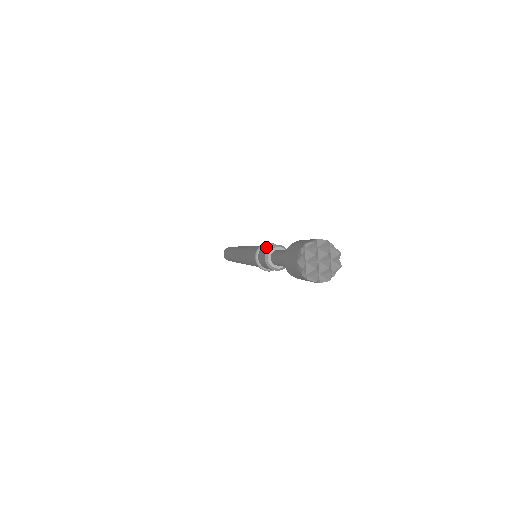
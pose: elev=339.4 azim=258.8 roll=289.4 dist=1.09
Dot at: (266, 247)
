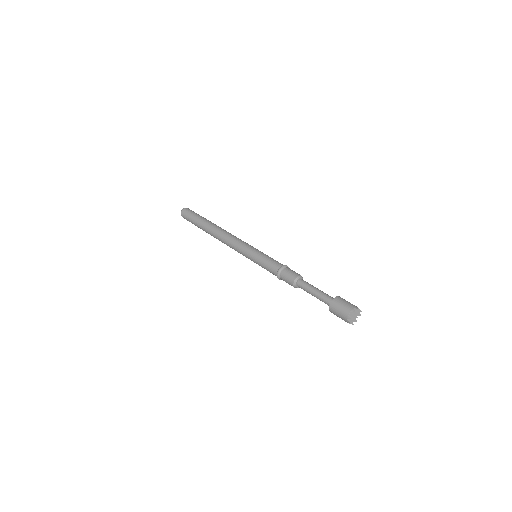
Dot at: (289, 275)
